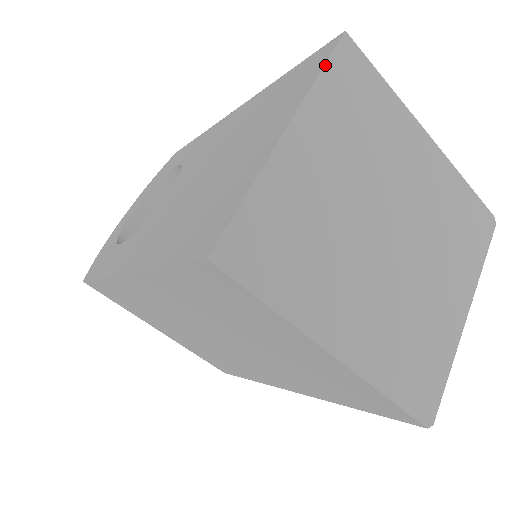
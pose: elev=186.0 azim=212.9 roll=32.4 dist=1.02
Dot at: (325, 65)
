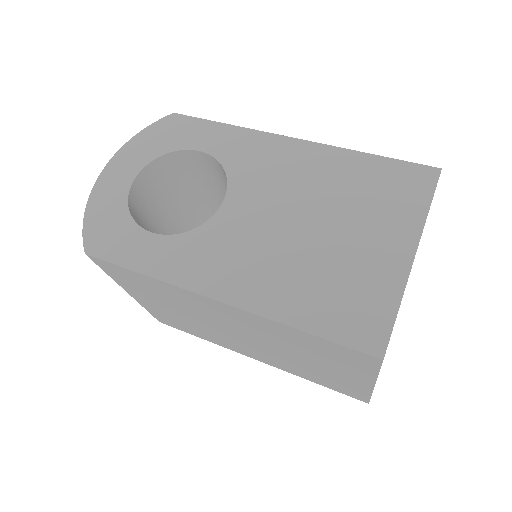
Dot at: (432, 199)
